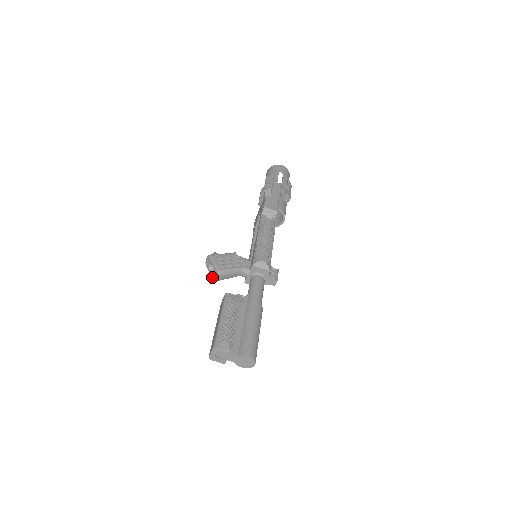
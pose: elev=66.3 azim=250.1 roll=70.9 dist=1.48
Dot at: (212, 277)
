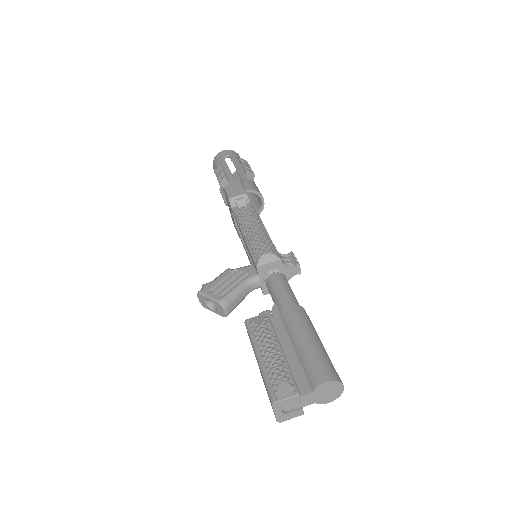
Dot at: occluded
